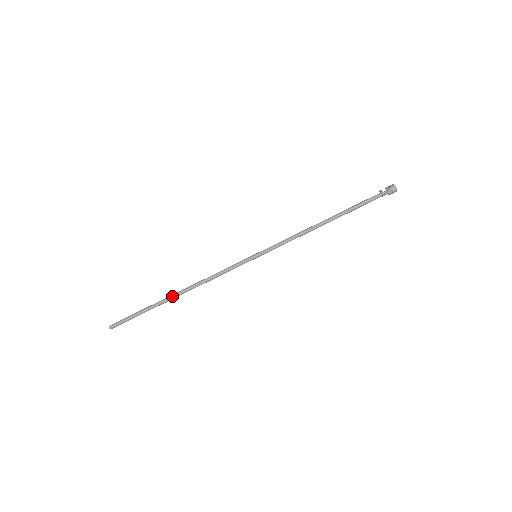
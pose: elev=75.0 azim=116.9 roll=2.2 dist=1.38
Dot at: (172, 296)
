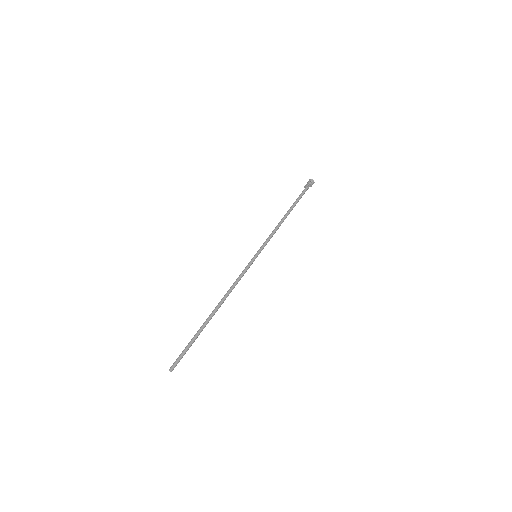
Dot at: (211, 314)
